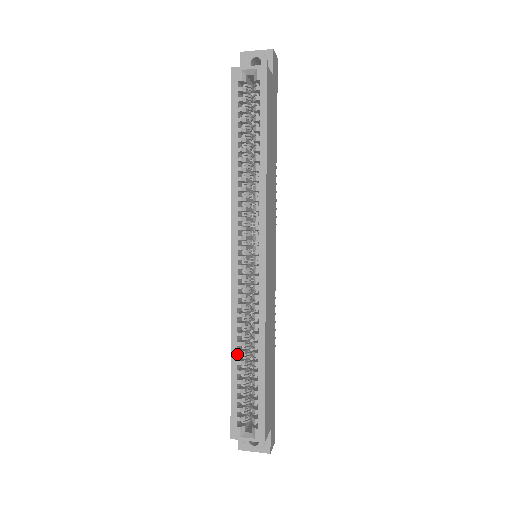
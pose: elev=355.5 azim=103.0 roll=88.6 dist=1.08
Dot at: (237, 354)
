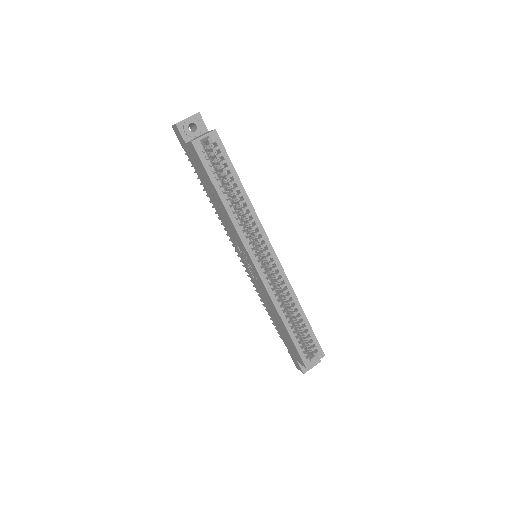
Dot at: (287, 320)
